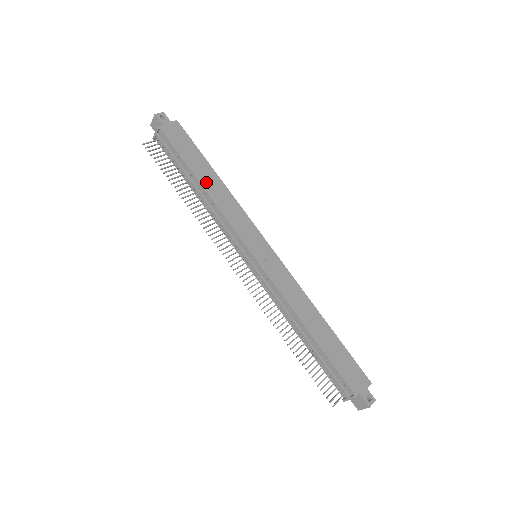
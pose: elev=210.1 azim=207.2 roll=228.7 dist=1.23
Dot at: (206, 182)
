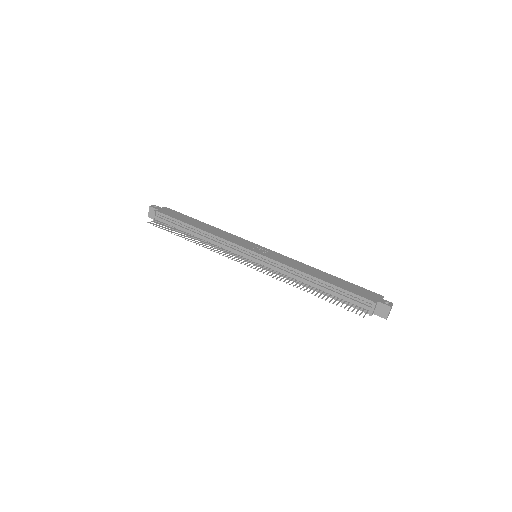
Dot at: (200, 227)
